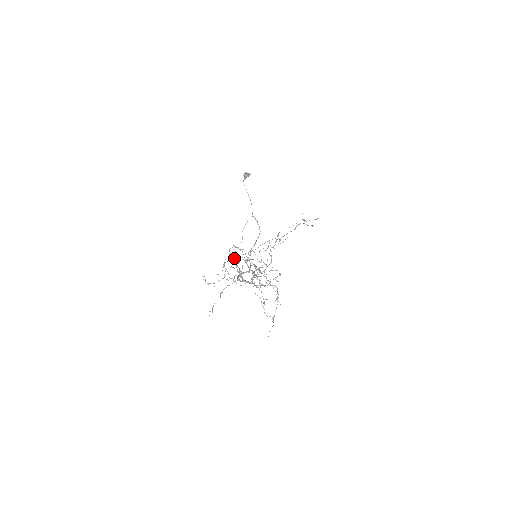
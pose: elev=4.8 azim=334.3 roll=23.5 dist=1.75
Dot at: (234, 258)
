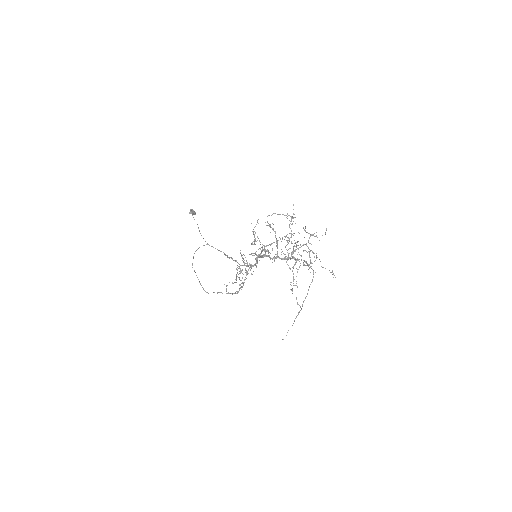
Dot at: occluded
